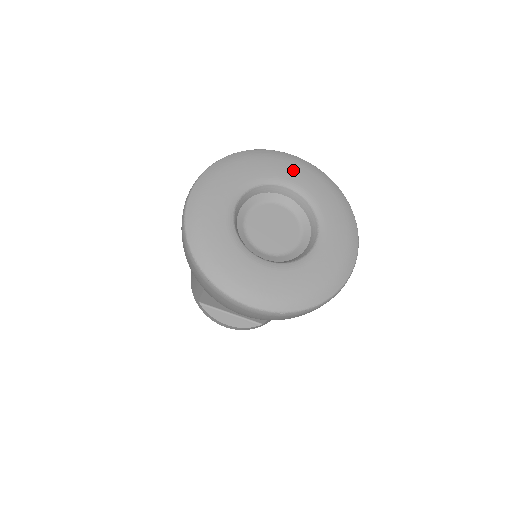
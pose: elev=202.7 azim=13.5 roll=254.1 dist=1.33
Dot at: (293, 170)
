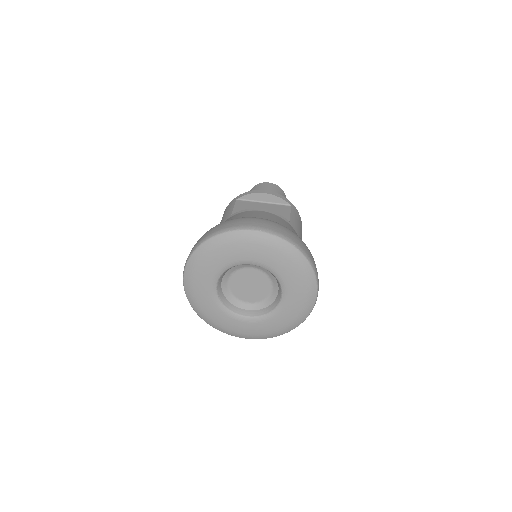
Dot at: (253, 251)
